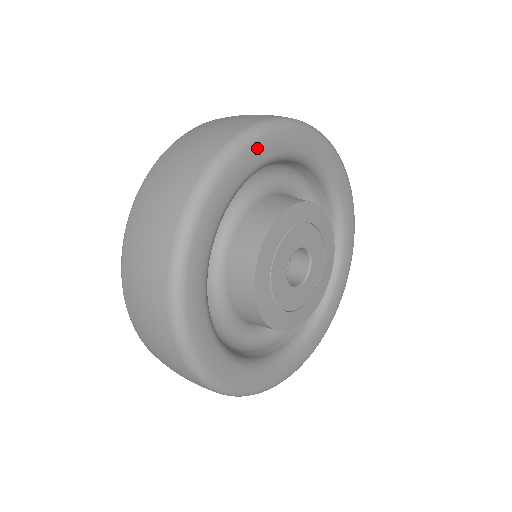
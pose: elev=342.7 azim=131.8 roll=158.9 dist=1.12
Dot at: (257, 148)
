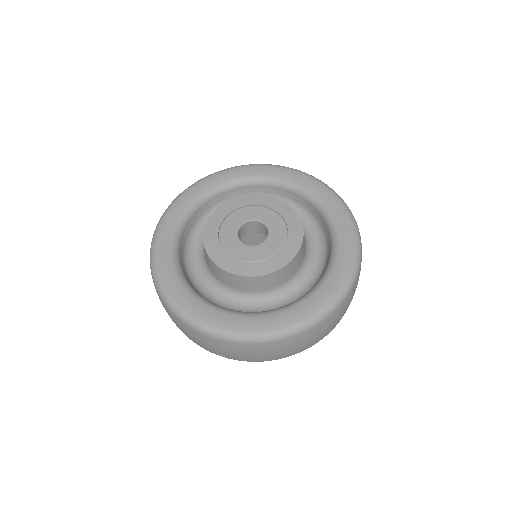
Dot at: (172, 212)
